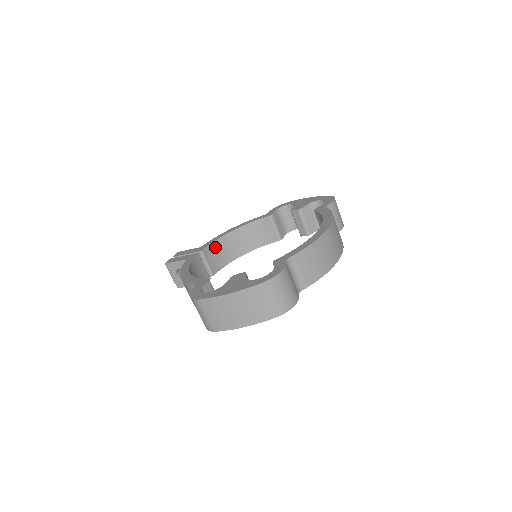
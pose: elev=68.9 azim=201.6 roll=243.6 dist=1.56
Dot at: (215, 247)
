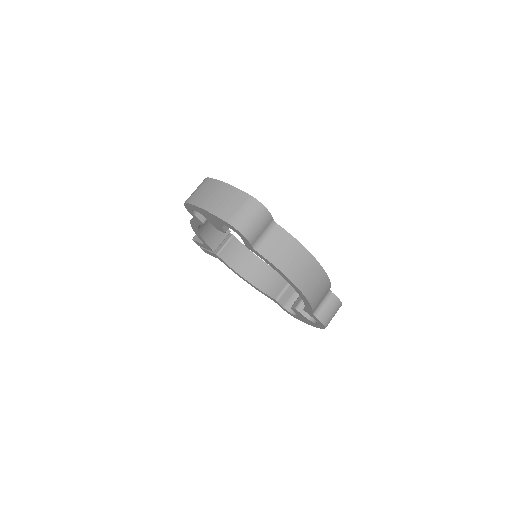
Dot at: (241, 249)
